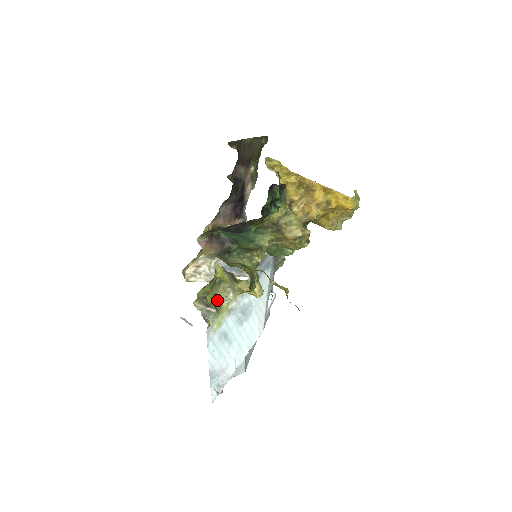
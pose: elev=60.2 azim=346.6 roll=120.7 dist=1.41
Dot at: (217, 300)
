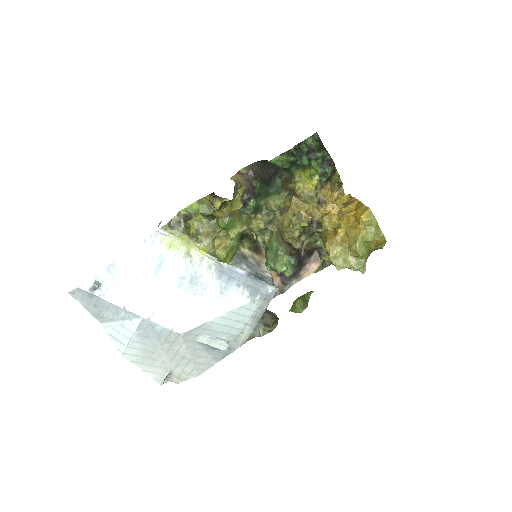
Dot at: (194, 234)
